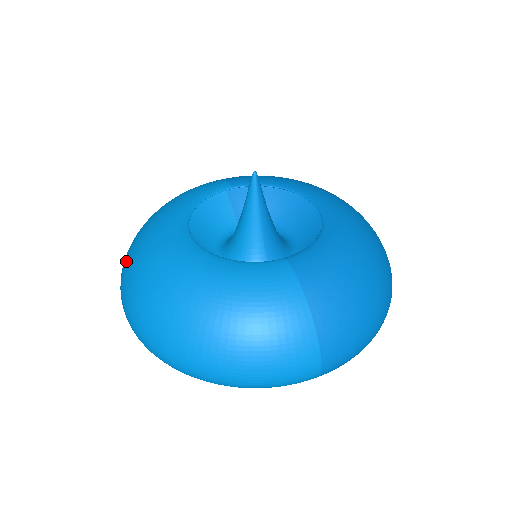
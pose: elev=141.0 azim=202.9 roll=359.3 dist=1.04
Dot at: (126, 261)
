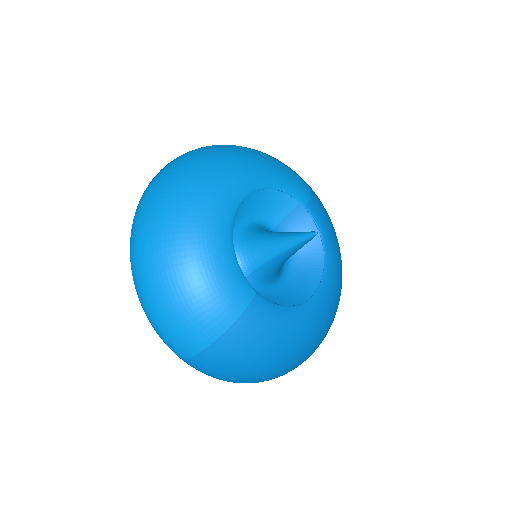
Dot at: (197, 154)
